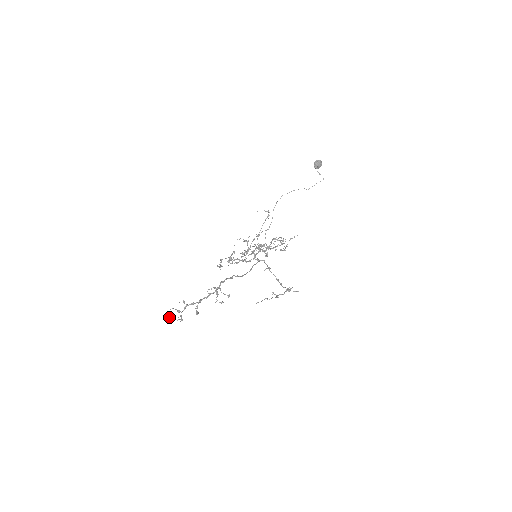
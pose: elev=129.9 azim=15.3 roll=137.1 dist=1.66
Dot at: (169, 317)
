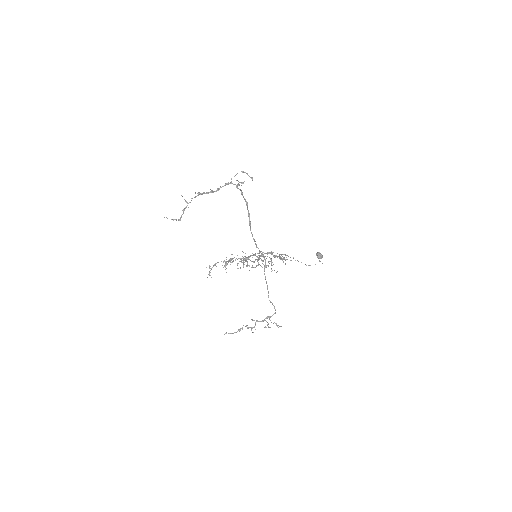
Dot at: (167, 218)
